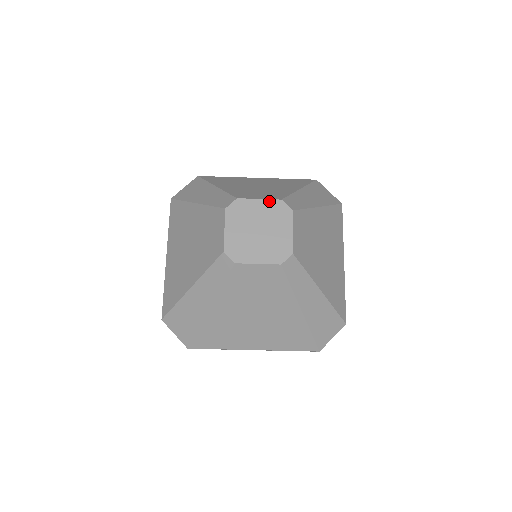
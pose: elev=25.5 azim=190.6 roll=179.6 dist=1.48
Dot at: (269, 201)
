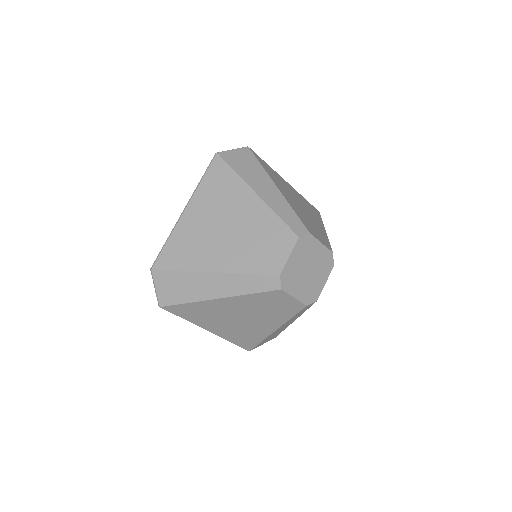
Dot at: (295, 249)
